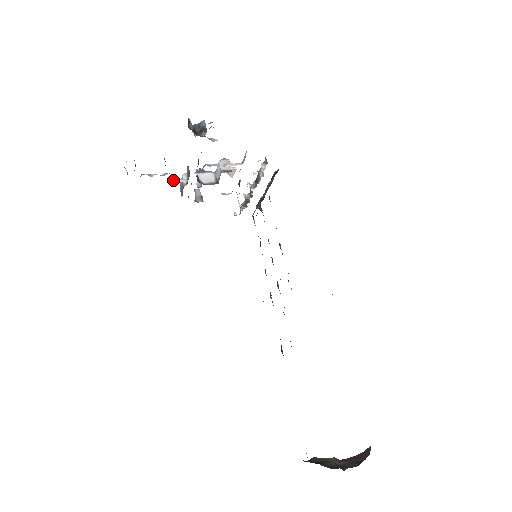
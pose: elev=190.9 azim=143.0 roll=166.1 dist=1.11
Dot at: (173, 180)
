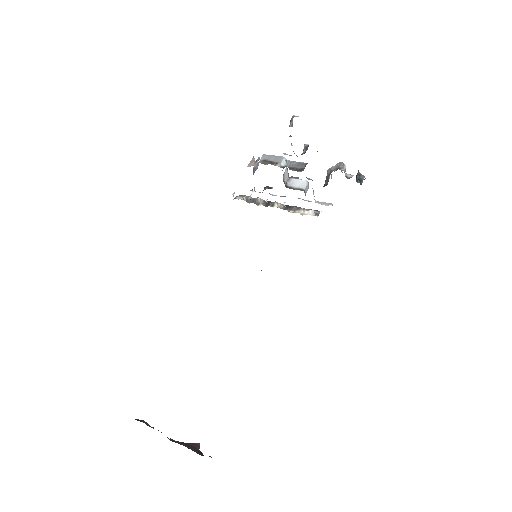
Dot at: occluded
